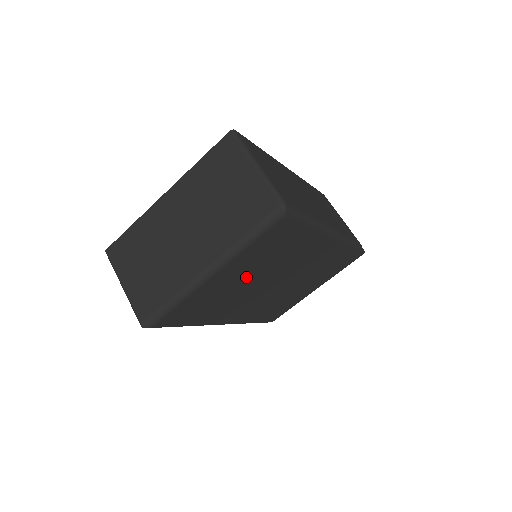
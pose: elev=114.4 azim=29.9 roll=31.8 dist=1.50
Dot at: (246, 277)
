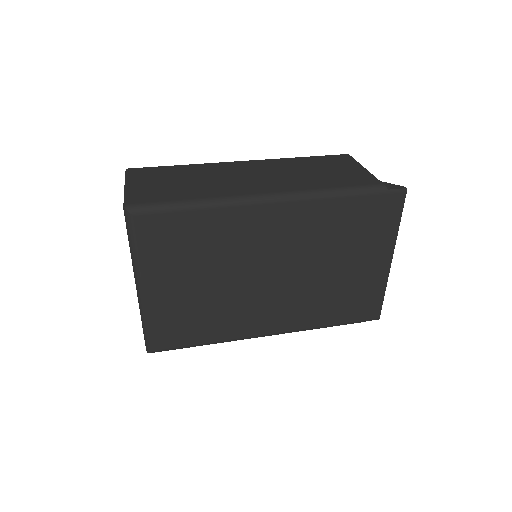
Dot at: (198, 281)
